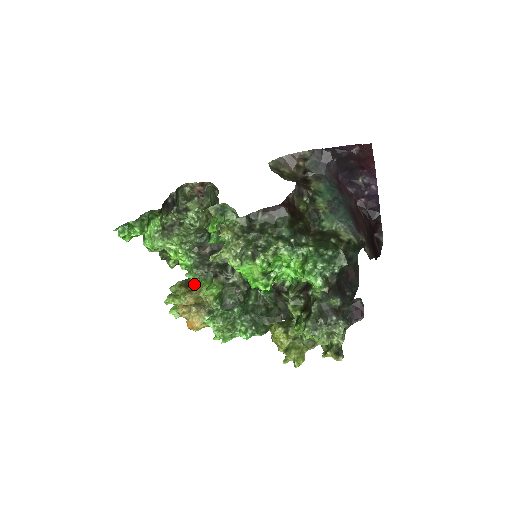
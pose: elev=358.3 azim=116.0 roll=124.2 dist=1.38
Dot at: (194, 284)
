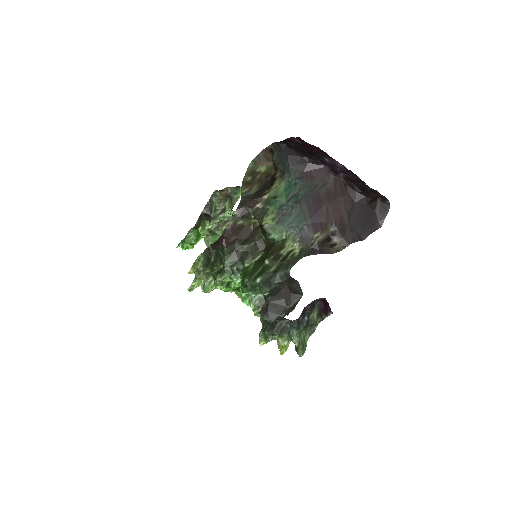
Dot at: occluded
